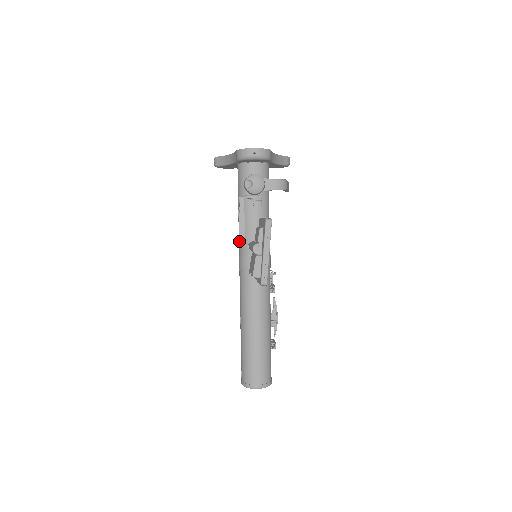
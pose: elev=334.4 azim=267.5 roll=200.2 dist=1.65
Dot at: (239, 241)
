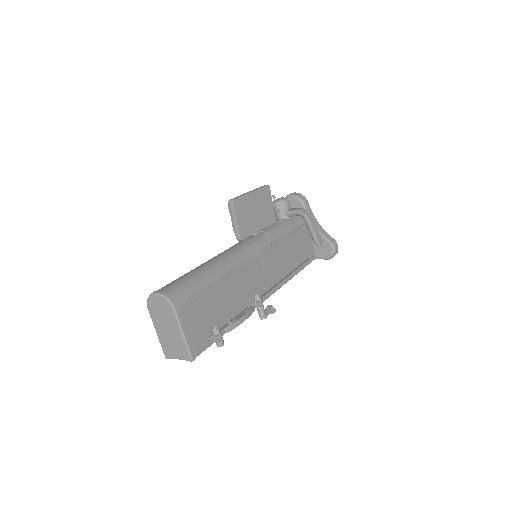
Dot at: occluded
